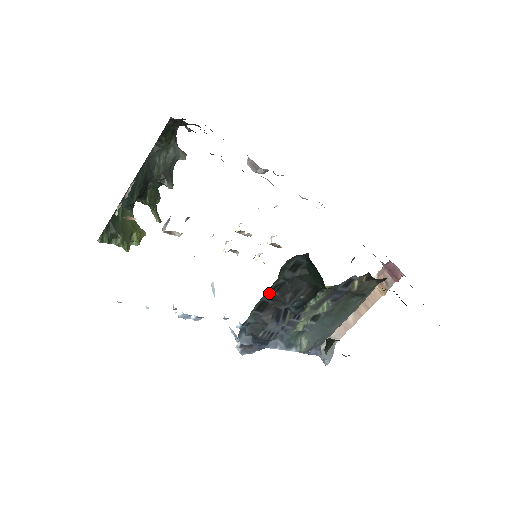
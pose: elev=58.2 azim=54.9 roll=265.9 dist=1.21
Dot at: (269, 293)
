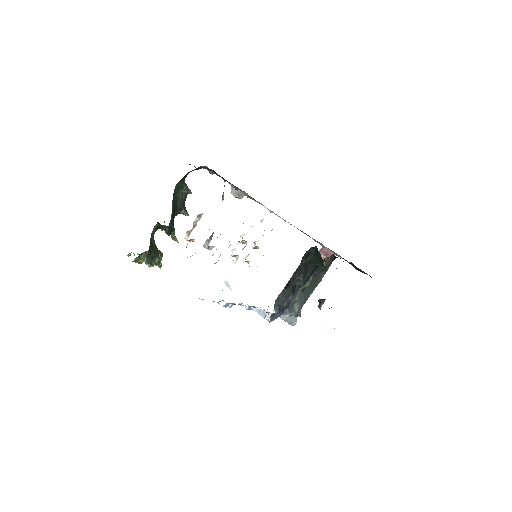
Dot at: (293, 275)
